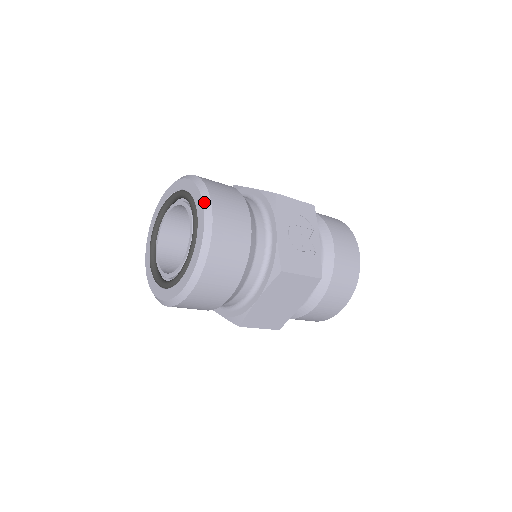
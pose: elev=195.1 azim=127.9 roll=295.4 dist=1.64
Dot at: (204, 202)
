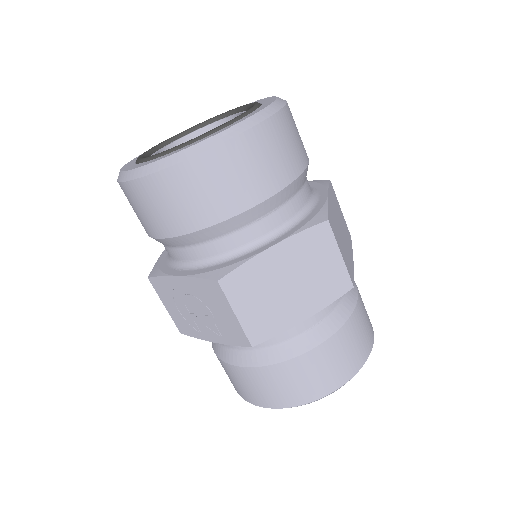
Dot at: occluded
